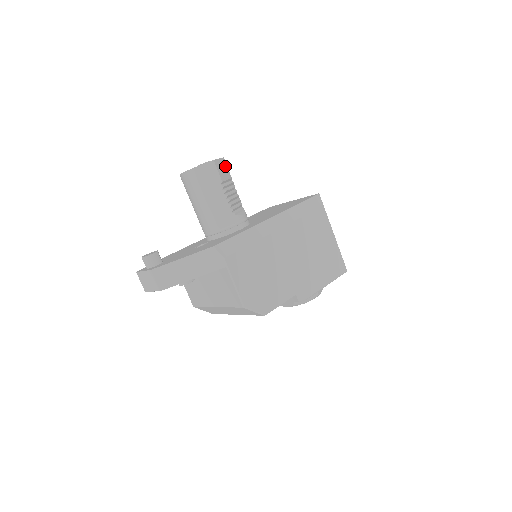
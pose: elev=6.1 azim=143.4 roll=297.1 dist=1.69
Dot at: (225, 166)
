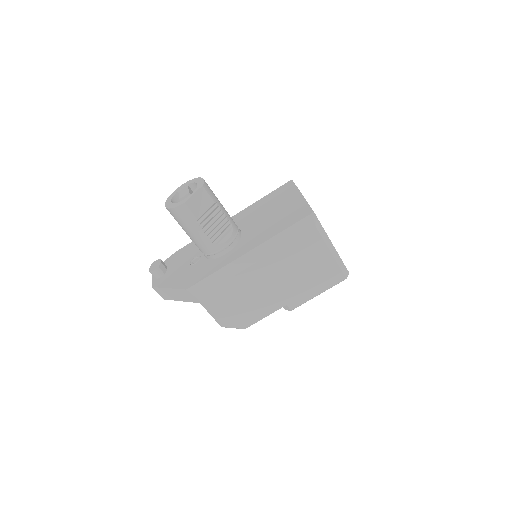
Dot at: (204, 195)
